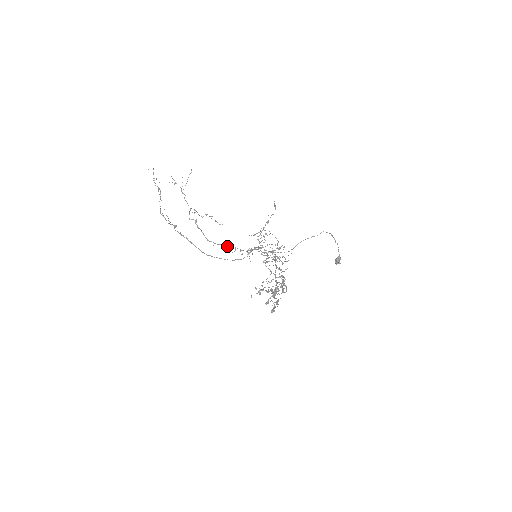
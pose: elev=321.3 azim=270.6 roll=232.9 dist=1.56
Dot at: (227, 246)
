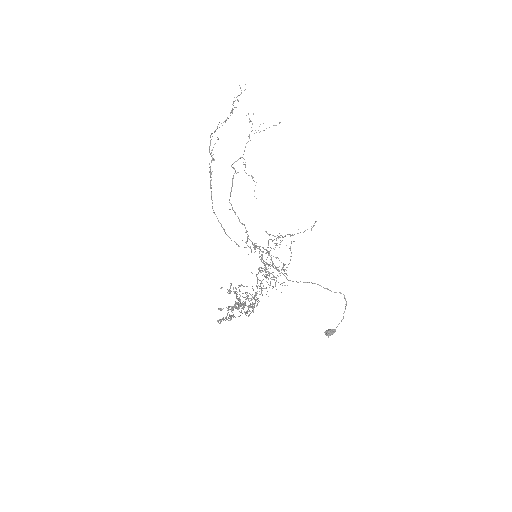
Dot at: occluded
